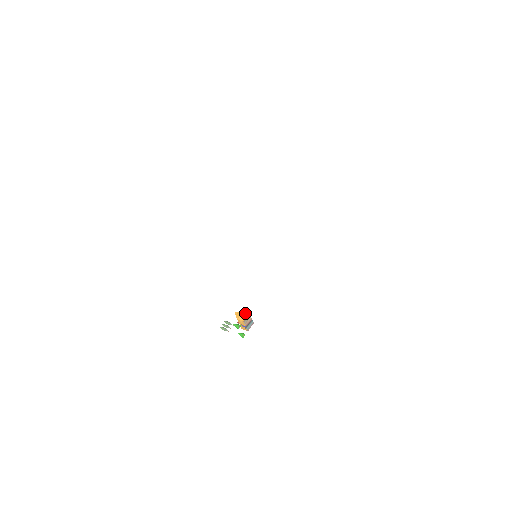
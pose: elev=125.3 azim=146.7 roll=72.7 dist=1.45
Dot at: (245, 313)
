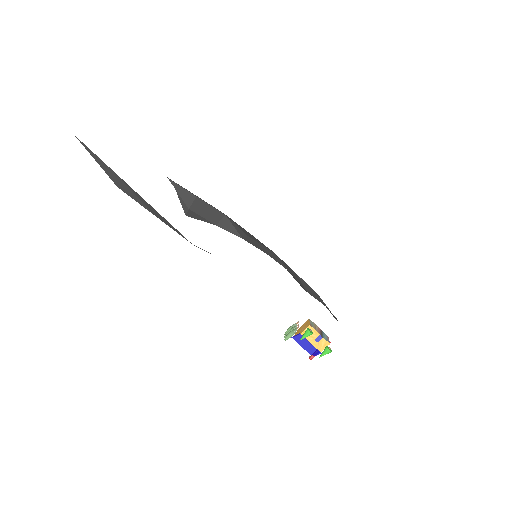
Dot at: (304, 324)
